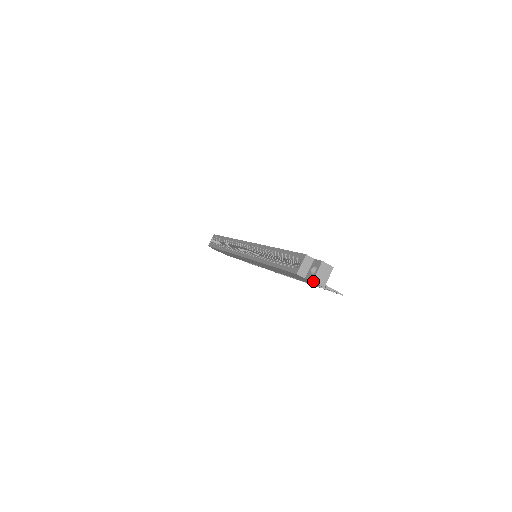
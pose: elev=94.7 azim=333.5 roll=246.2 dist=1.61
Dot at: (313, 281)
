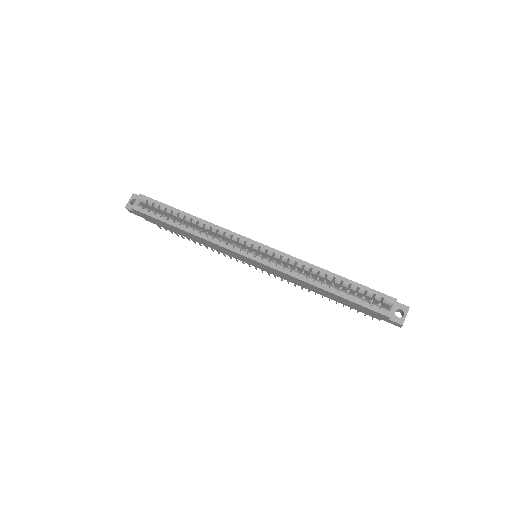
Dot at: occluded
